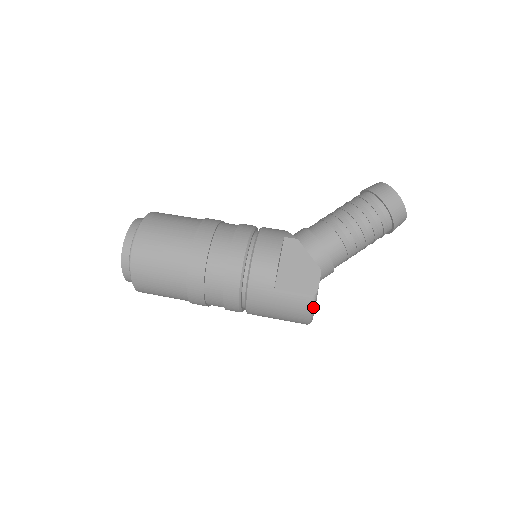
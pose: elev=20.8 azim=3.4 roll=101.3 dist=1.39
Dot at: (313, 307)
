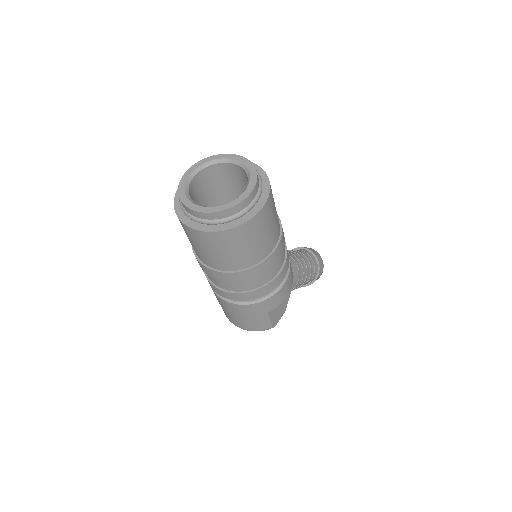
Dot at: (262, 330)
